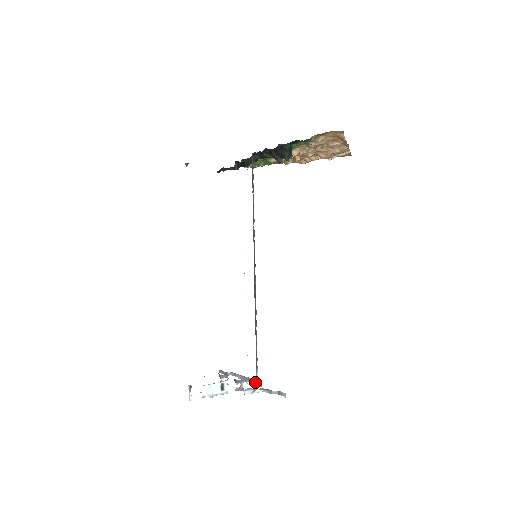
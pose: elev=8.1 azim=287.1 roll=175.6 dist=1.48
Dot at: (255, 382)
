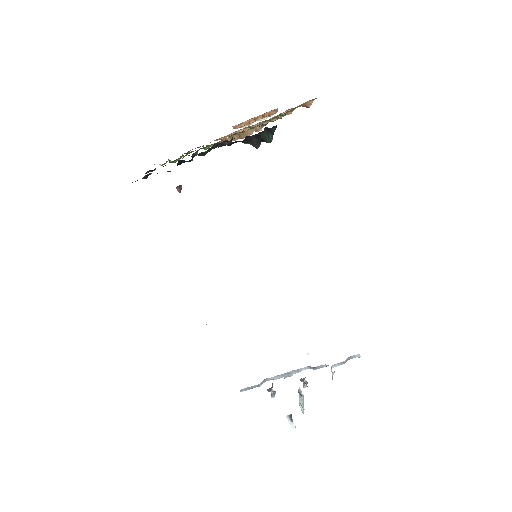
Dot at: (318, 367)
